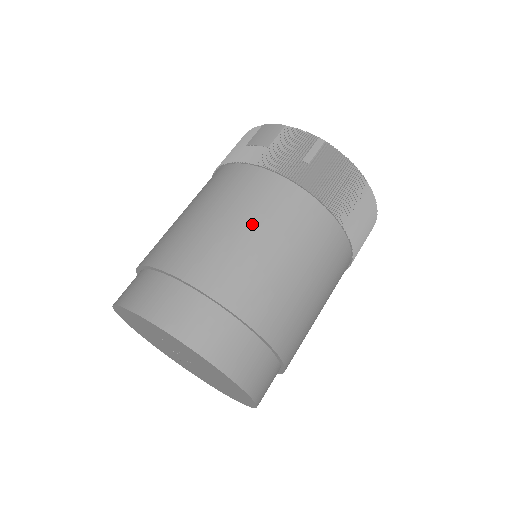
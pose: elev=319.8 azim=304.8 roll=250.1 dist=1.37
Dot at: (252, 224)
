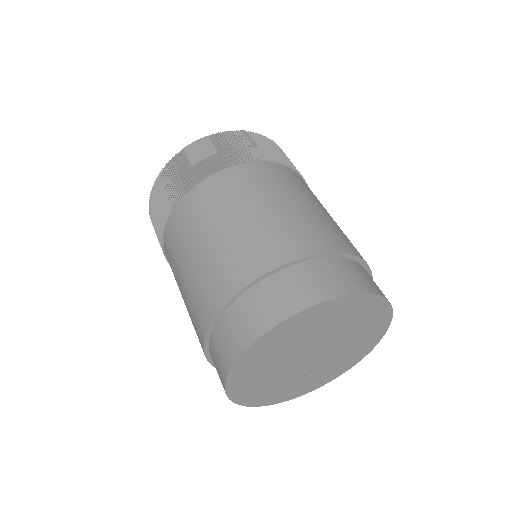
Dot at: (284, 197)
